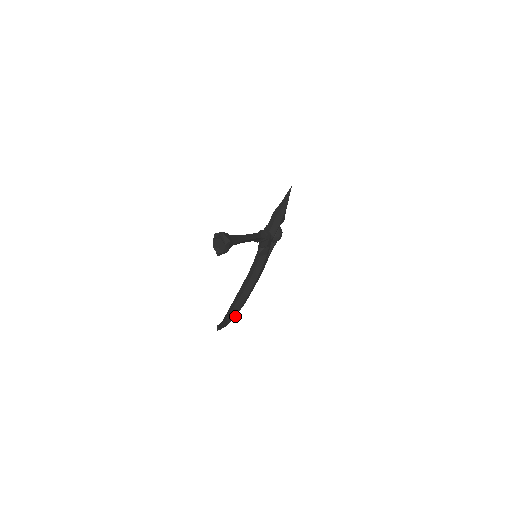
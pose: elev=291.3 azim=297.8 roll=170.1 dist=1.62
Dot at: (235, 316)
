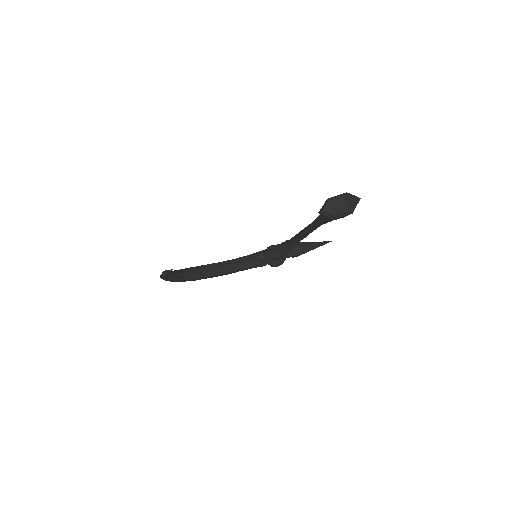
Dot at: (176, 281)
